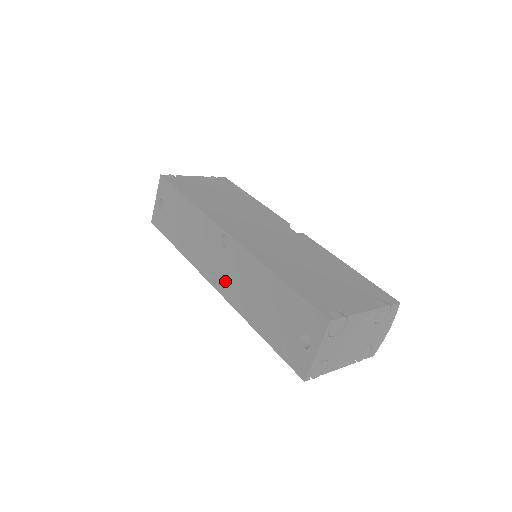
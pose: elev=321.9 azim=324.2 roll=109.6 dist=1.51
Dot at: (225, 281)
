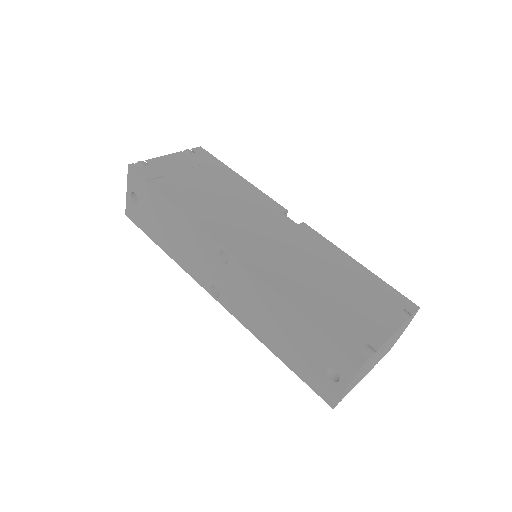
Dot at: (230, 298)
